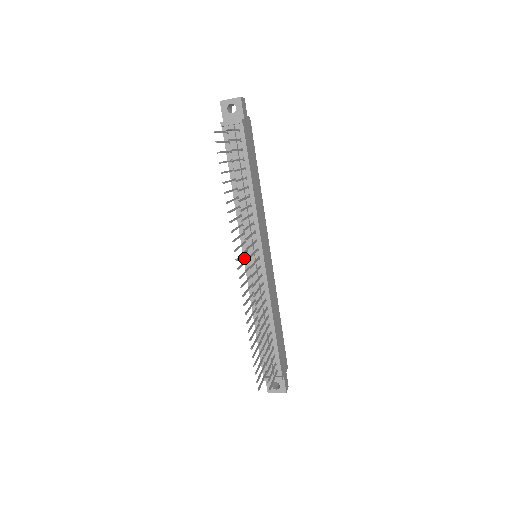
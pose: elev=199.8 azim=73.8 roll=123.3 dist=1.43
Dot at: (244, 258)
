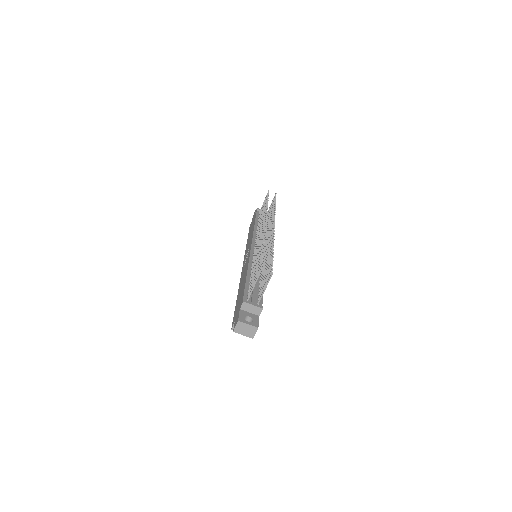
Dot at: (252, 246)
